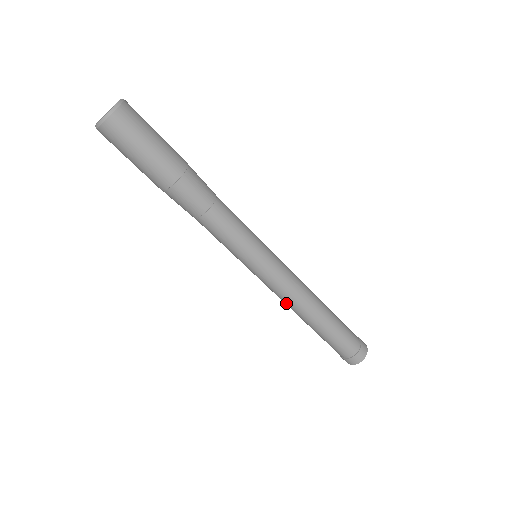
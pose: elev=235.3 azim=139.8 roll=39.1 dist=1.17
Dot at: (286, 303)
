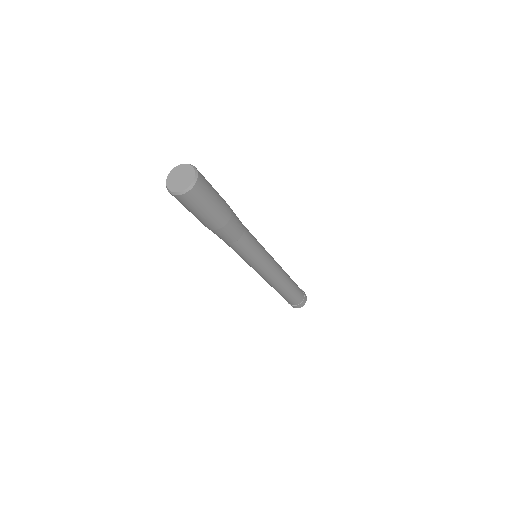
Dot at: (272, 282)
